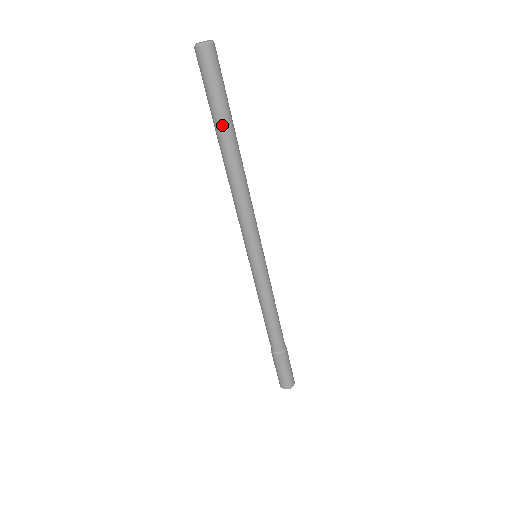
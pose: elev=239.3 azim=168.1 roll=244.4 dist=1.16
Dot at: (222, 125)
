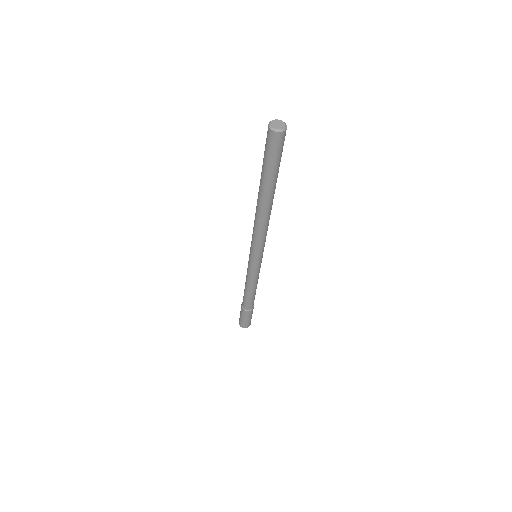
Dot at: (272, 183)
